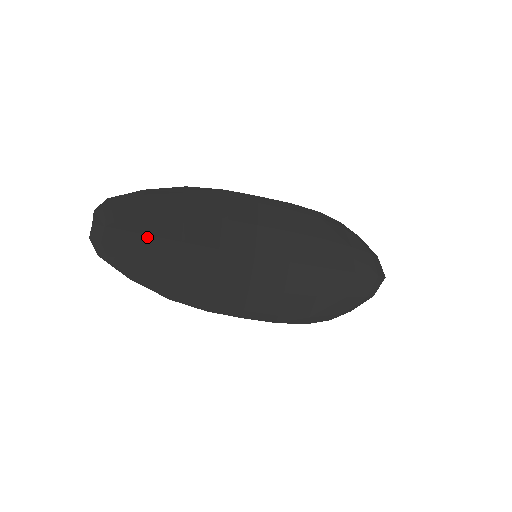
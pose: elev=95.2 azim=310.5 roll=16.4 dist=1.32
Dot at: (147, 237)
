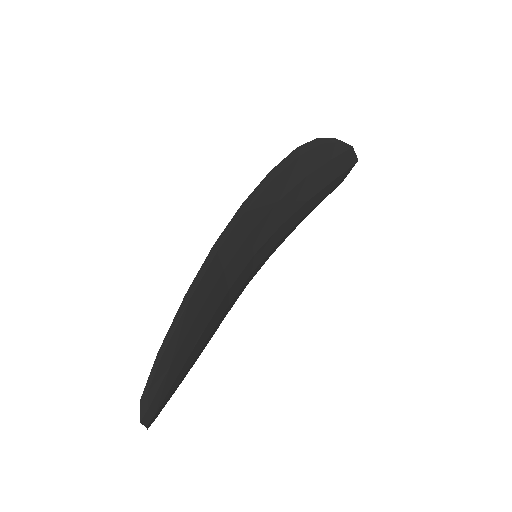
Dot at: (182, 368)
